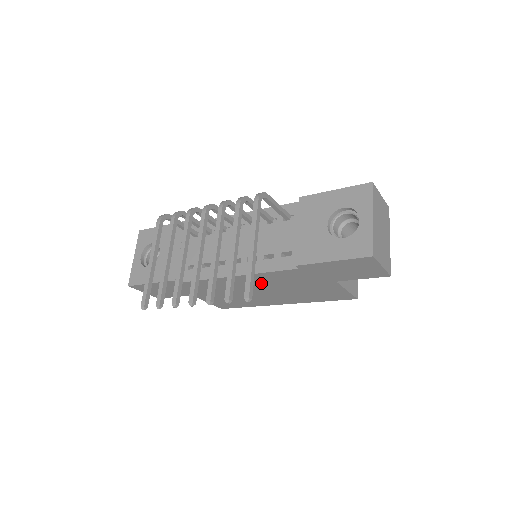
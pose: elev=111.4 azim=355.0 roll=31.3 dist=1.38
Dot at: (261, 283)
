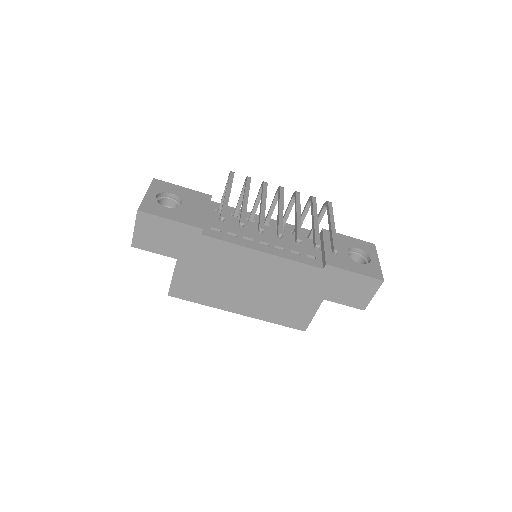
Dot at: (268, 273)
